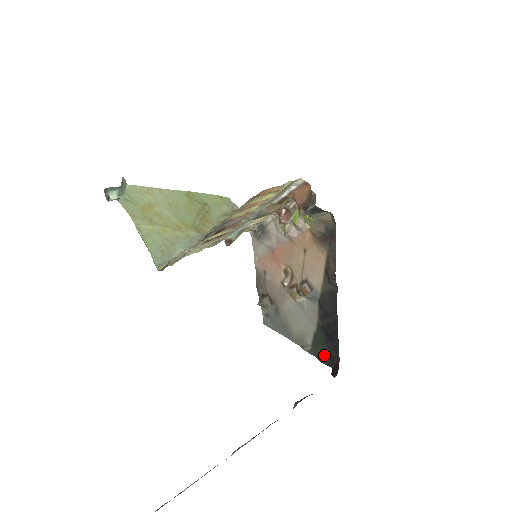
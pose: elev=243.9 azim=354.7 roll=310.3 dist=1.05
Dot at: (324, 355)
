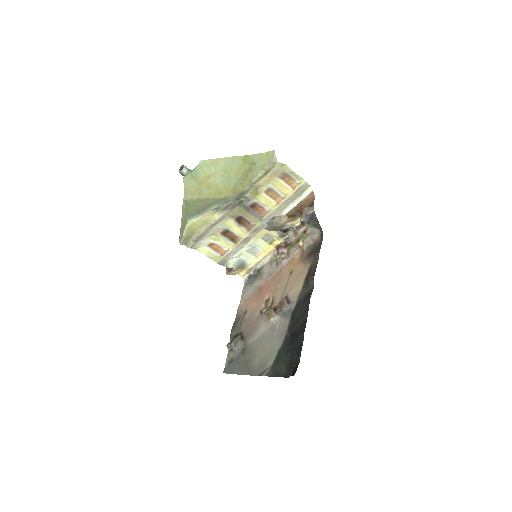
Dot at: (284, 366)
